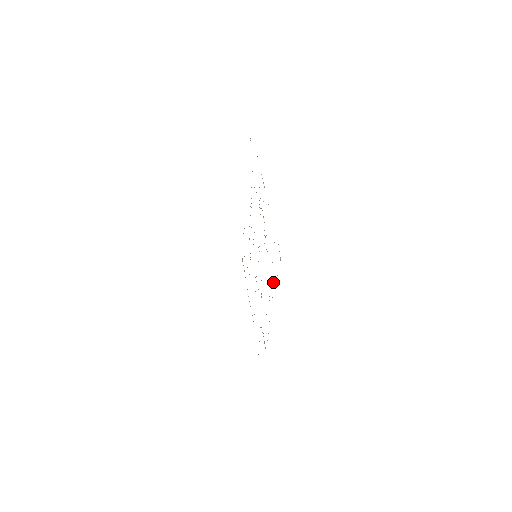
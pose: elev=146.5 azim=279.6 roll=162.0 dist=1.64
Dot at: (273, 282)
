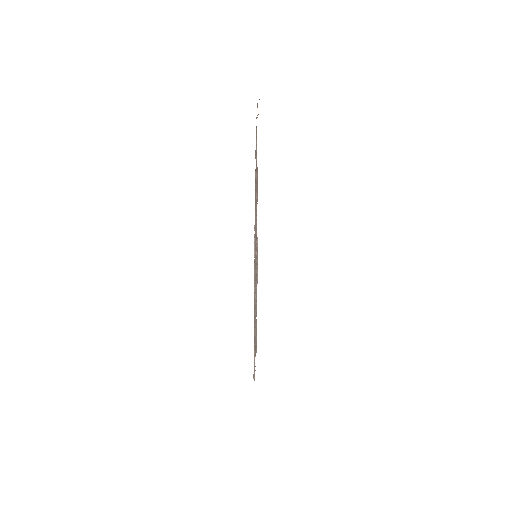
Dot at: occluded
